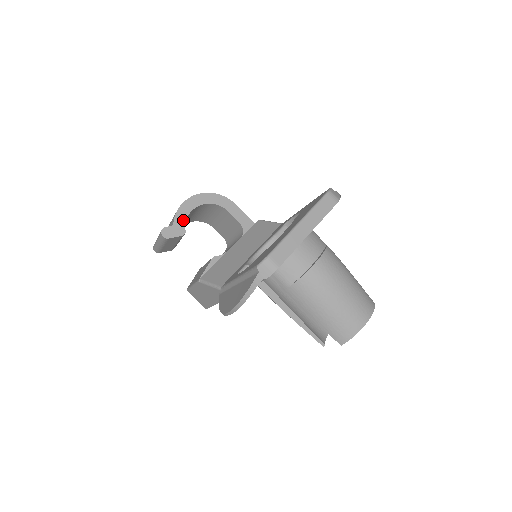
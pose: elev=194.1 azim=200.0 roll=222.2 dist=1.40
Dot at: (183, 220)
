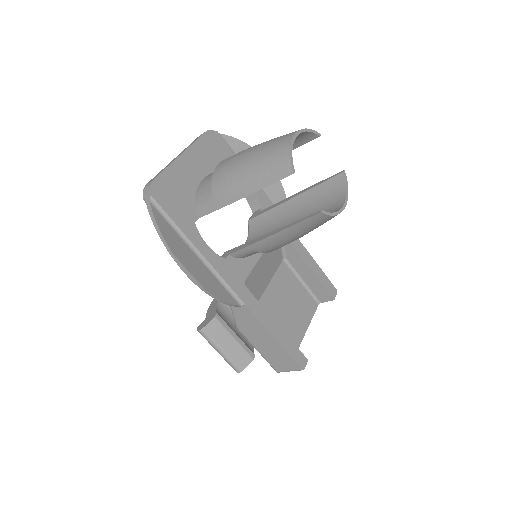
Dot at: (213, 309)
